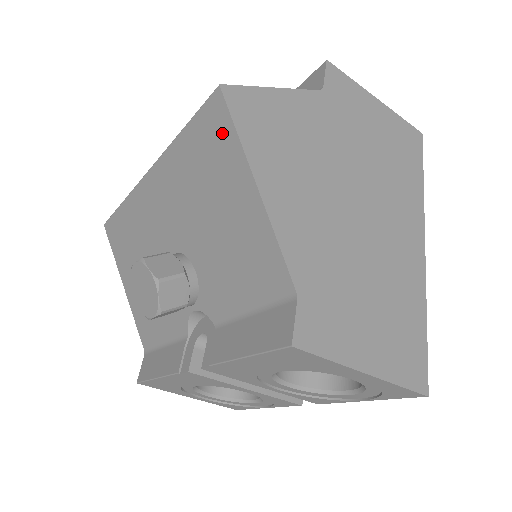
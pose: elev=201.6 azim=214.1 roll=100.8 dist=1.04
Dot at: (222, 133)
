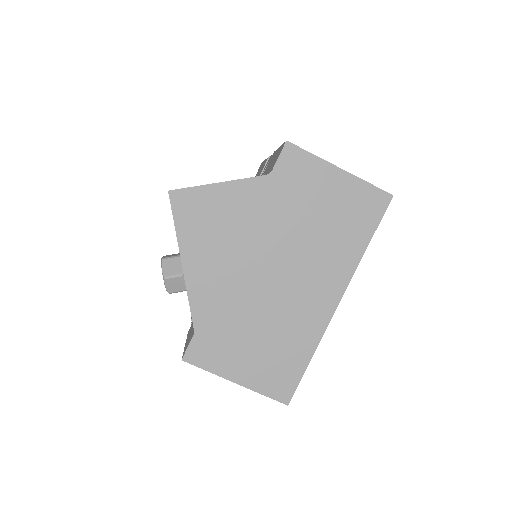
Dot at: occluded
